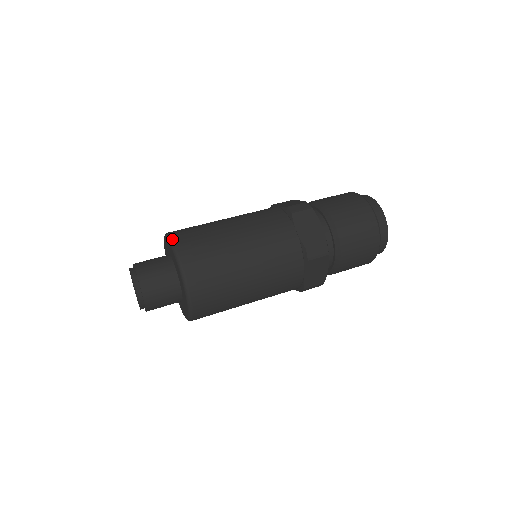
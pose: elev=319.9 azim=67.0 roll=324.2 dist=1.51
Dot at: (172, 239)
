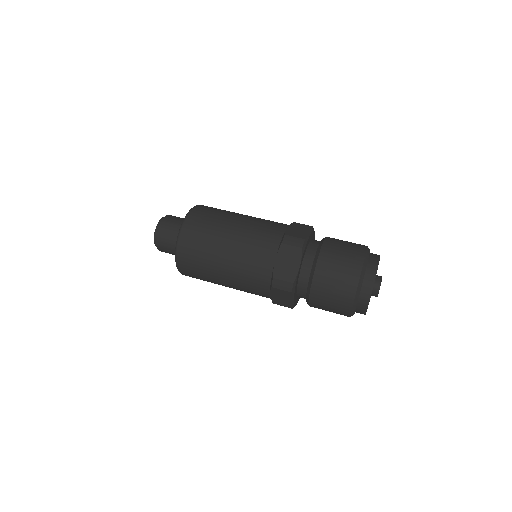
Dot at: occluded
